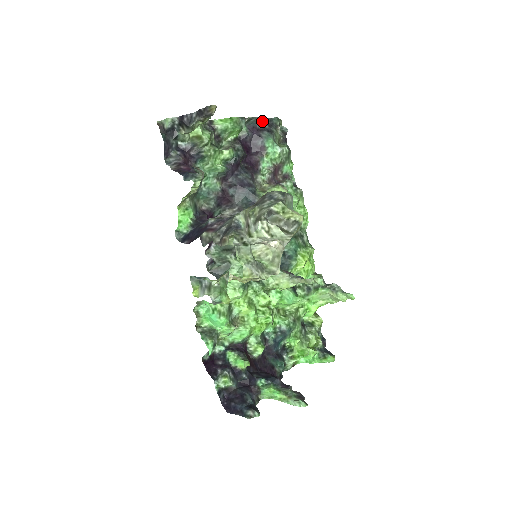
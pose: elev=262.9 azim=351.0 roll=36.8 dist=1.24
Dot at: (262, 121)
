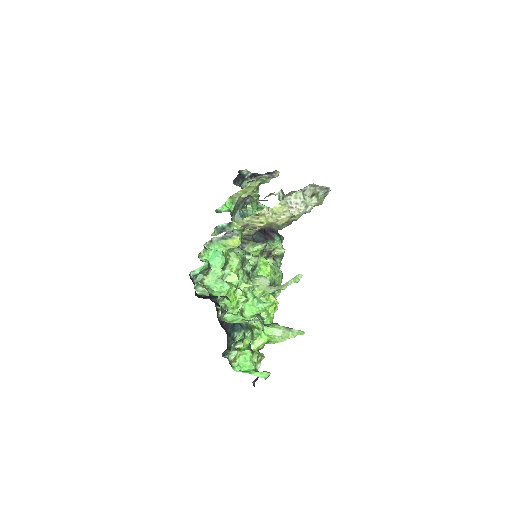
Dot at: occluded
